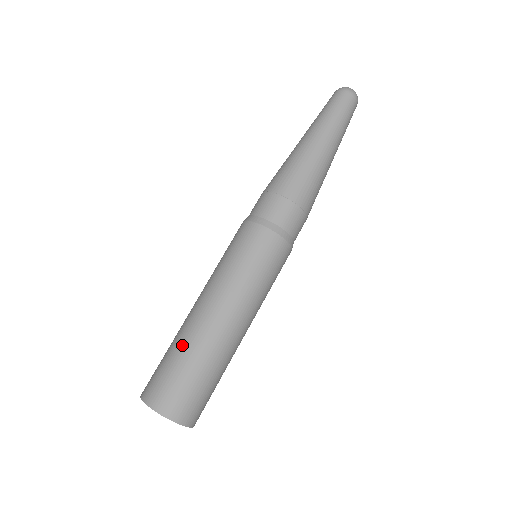
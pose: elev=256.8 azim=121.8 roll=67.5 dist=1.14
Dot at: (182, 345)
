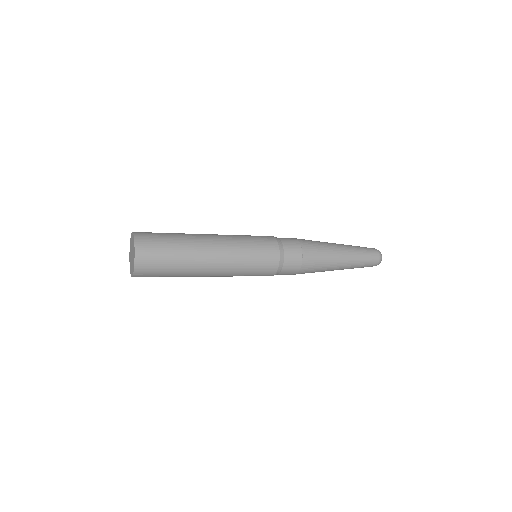
Dot at: (180, 233)
